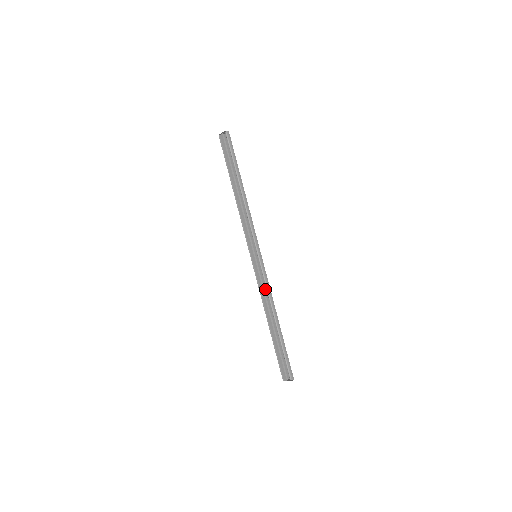
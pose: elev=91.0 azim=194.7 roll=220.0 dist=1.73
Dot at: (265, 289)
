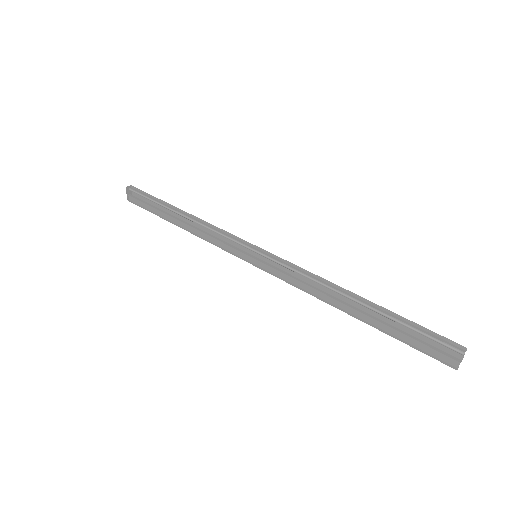
Dot at: (303, 280)
